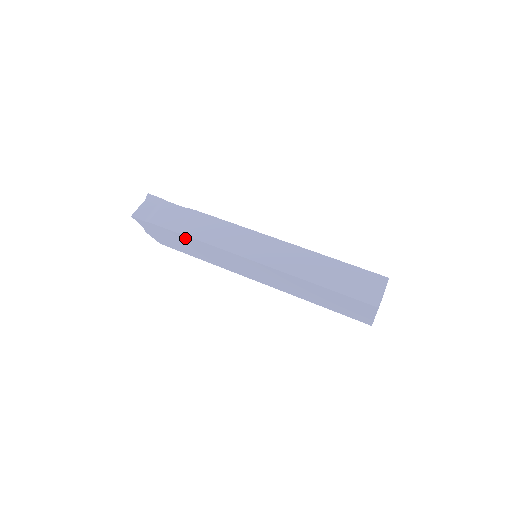
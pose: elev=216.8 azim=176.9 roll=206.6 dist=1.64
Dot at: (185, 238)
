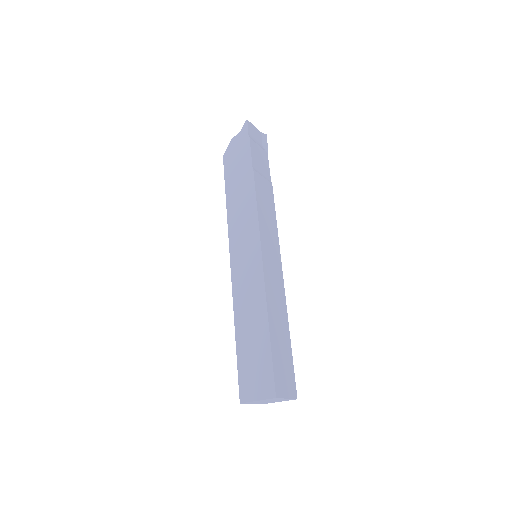
Dot at: (250, 178)
